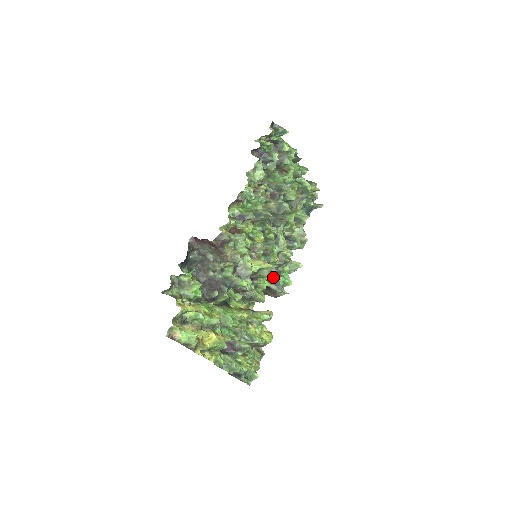
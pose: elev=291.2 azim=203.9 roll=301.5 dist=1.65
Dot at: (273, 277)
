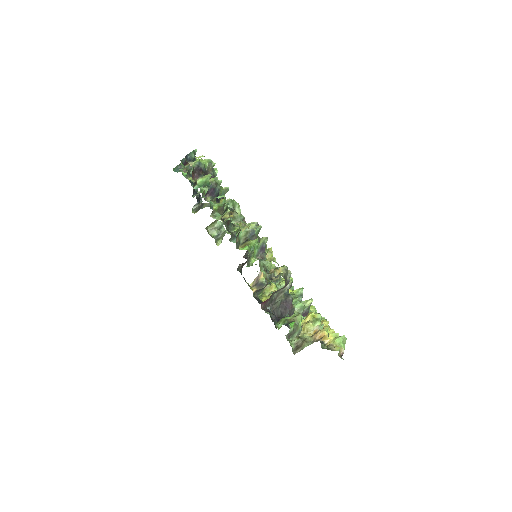
Dot at: (247, 251)
